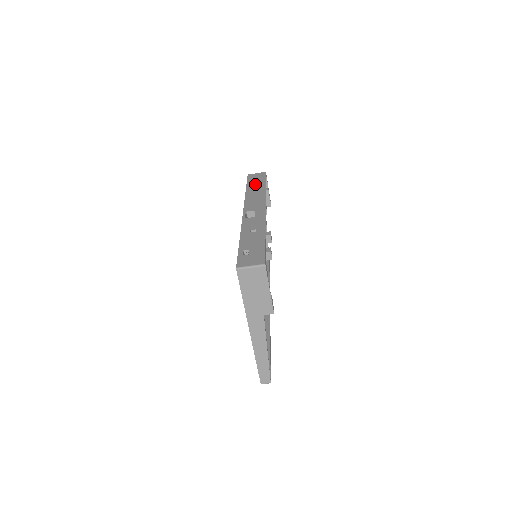
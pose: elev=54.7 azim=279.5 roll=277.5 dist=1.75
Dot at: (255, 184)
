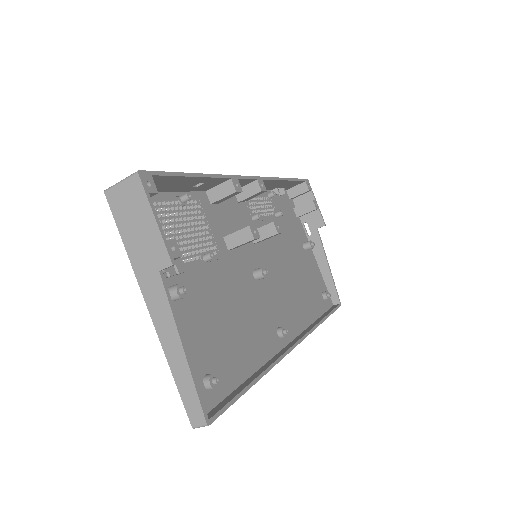
Dot at: occluded
